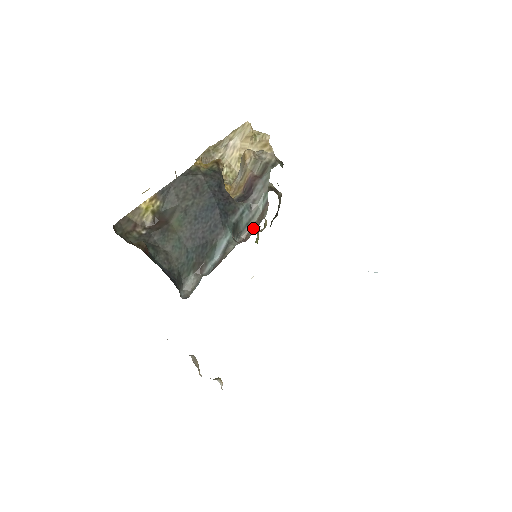
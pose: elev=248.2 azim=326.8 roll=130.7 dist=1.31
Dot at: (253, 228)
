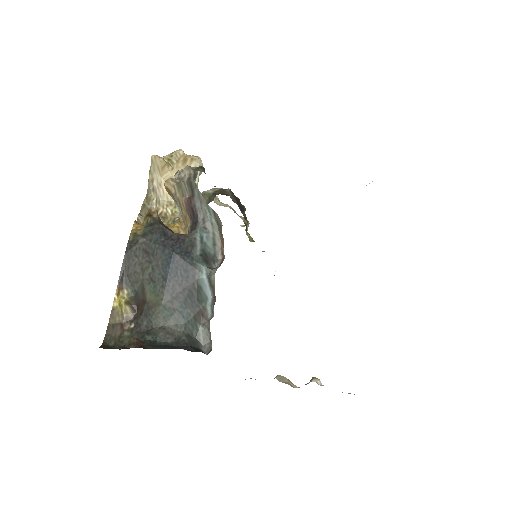
Dot at: (222, 243)
